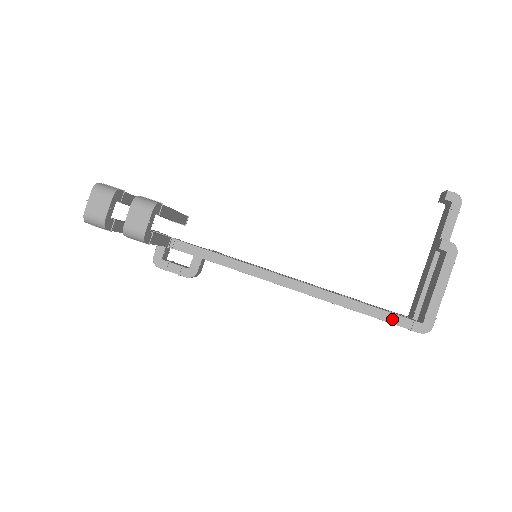
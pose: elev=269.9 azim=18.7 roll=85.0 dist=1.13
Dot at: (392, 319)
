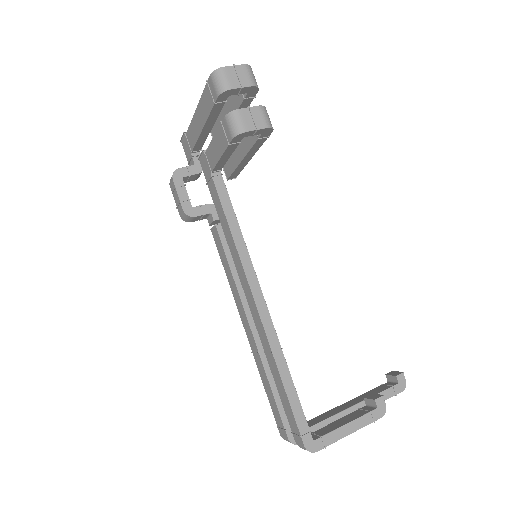
Dot at: (297, 412)
